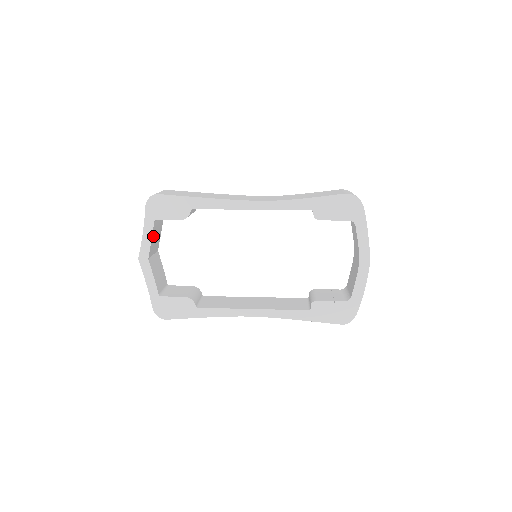
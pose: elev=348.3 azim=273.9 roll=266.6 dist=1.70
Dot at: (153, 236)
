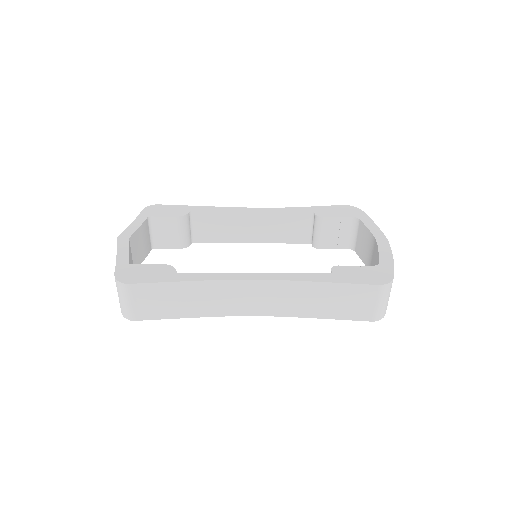
Dot at: (141, 231)
